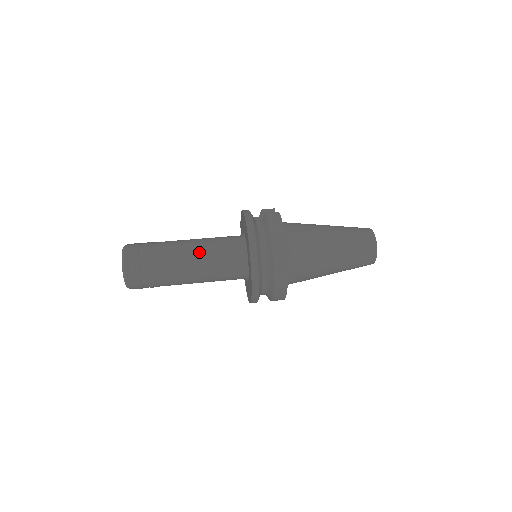
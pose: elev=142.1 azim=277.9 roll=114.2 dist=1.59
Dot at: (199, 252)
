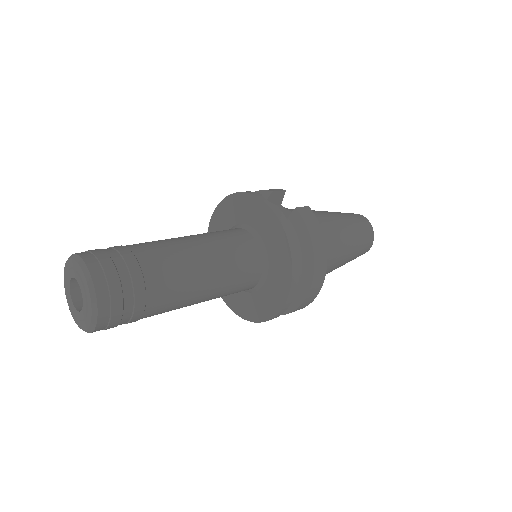
Dot at: (210, 269)
